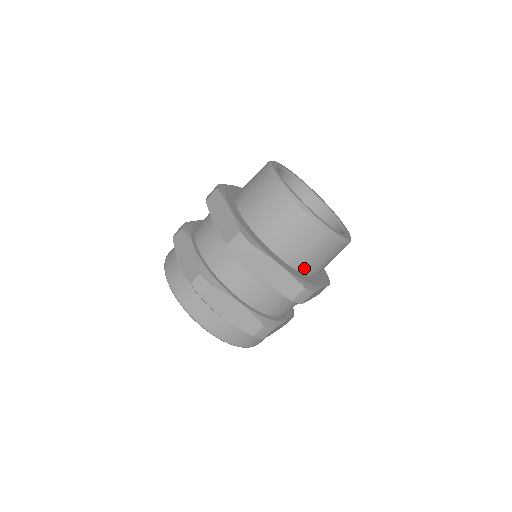
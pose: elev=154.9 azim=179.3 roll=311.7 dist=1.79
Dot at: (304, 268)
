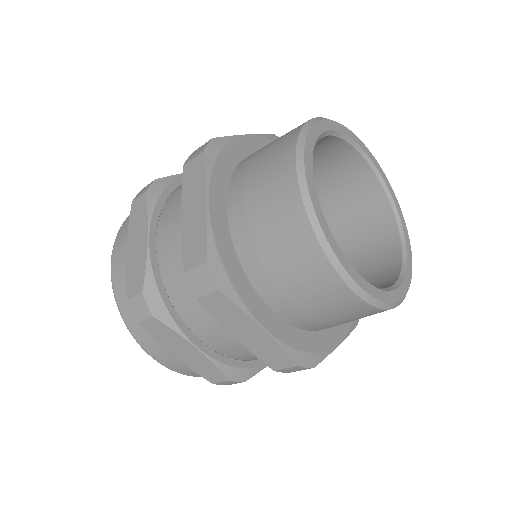
Dot at: (310, 326)
